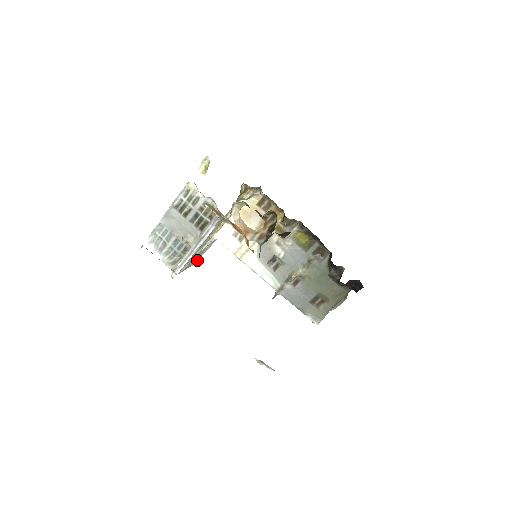
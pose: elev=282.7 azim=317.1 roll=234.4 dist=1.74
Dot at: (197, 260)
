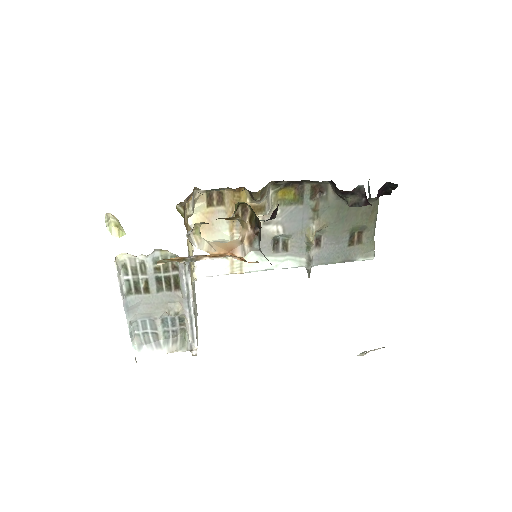
Dot at: (196, 306)
